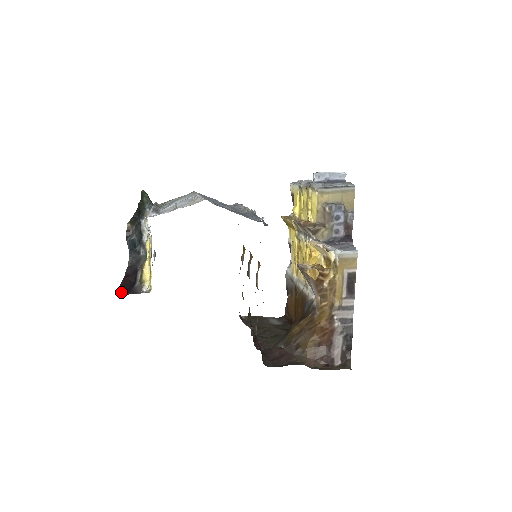
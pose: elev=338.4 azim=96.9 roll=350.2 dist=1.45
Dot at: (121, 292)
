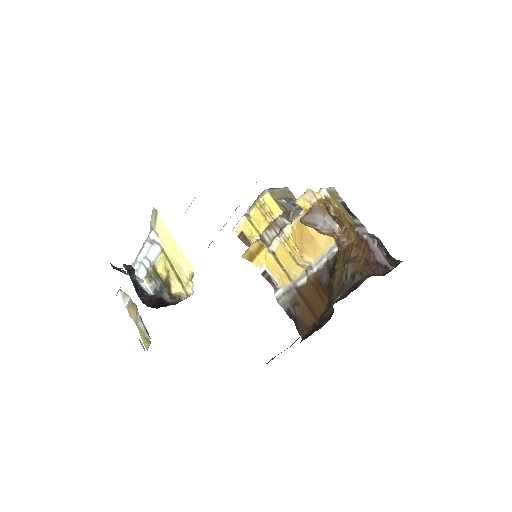
Dot at: occluded
